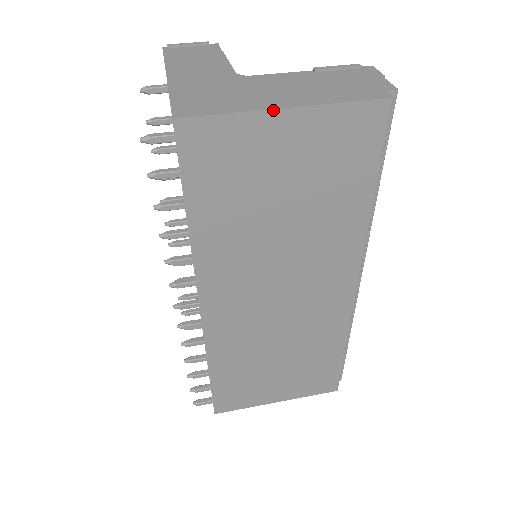
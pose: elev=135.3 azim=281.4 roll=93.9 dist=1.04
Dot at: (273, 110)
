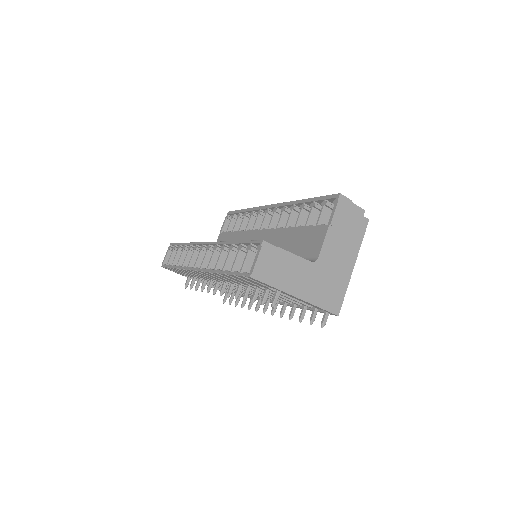
Dot at: occluded
